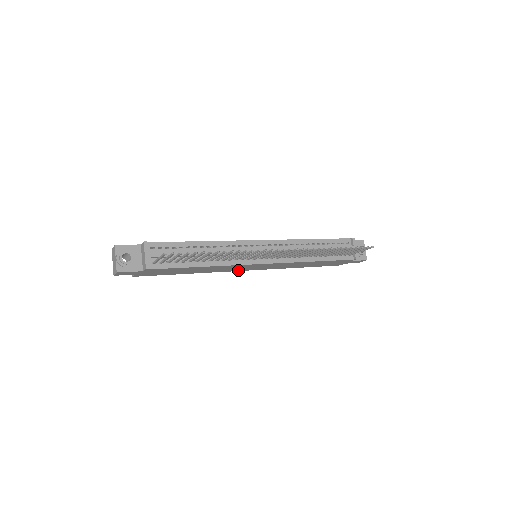
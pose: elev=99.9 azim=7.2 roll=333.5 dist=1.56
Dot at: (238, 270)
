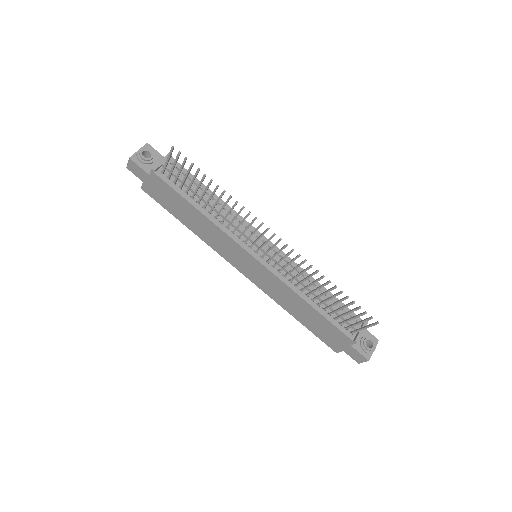
Dot at: (232, 262)
